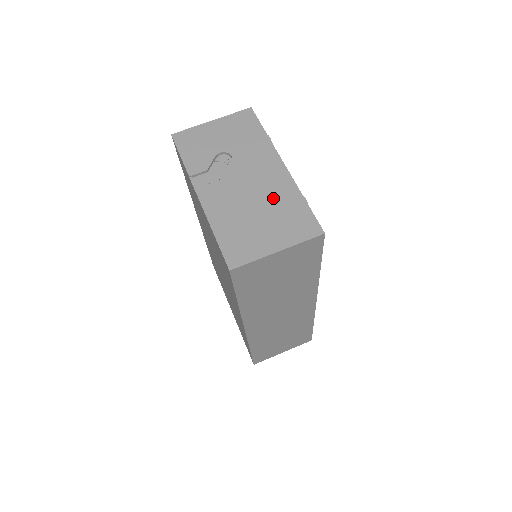
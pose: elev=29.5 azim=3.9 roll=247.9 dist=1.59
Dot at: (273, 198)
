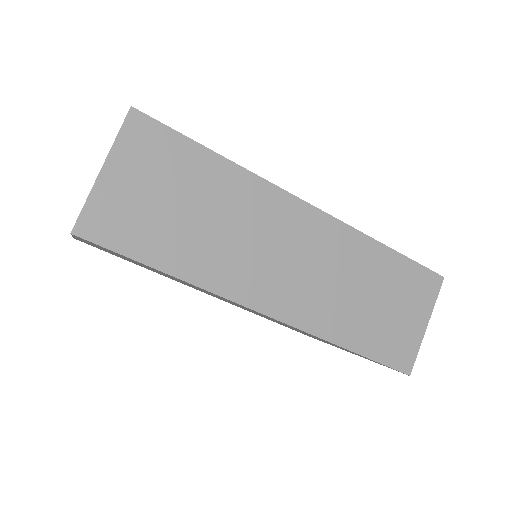
Dot at: occluded
